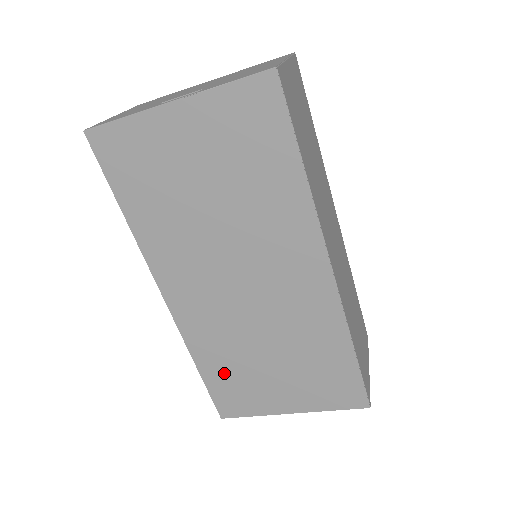
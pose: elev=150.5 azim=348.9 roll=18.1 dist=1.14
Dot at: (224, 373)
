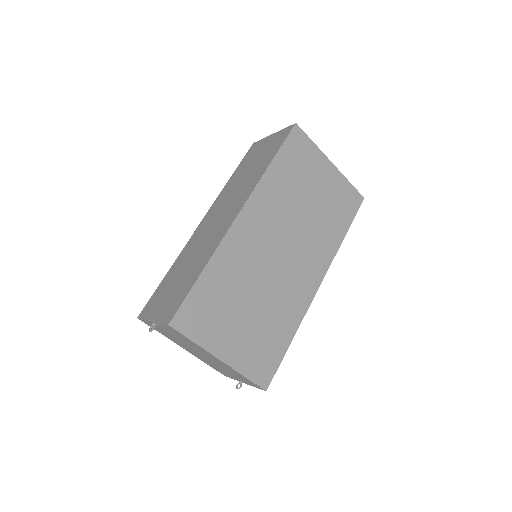
Dot at: (215, 291)
